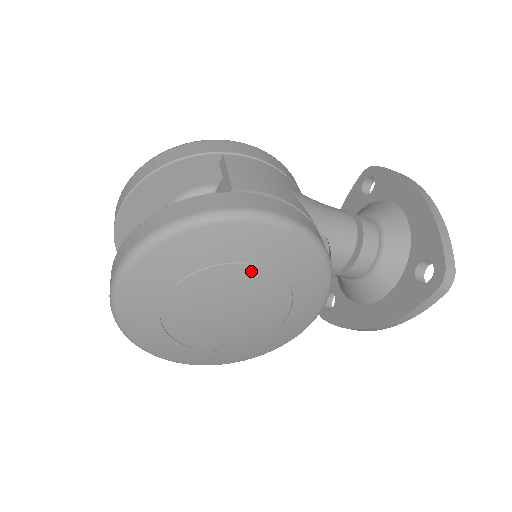
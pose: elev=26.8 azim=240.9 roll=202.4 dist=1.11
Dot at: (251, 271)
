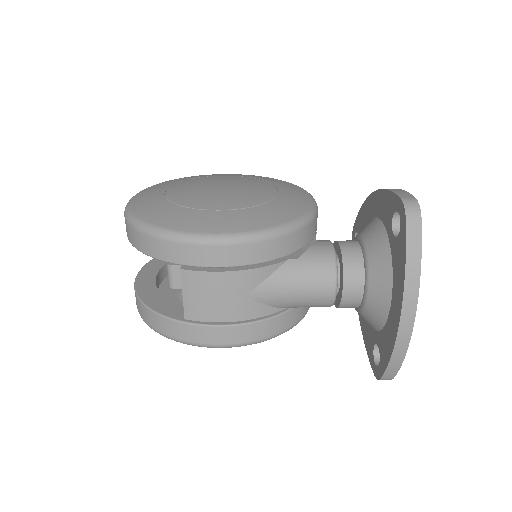
Dot at: occluded
